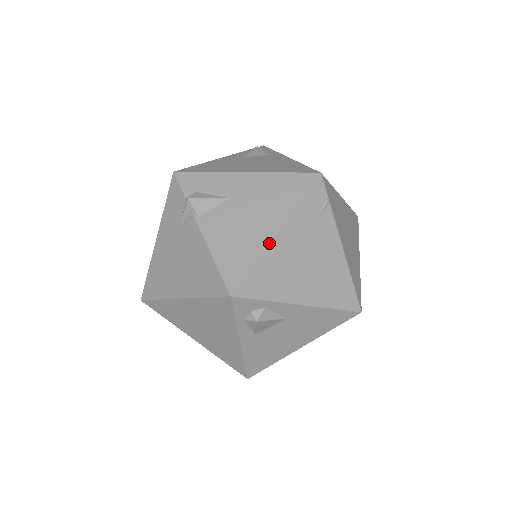
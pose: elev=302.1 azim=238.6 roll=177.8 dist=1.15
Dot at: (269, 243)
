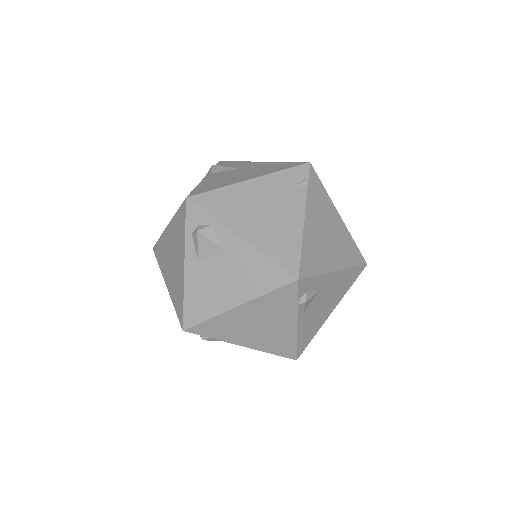
Dot at: (239, 182)
